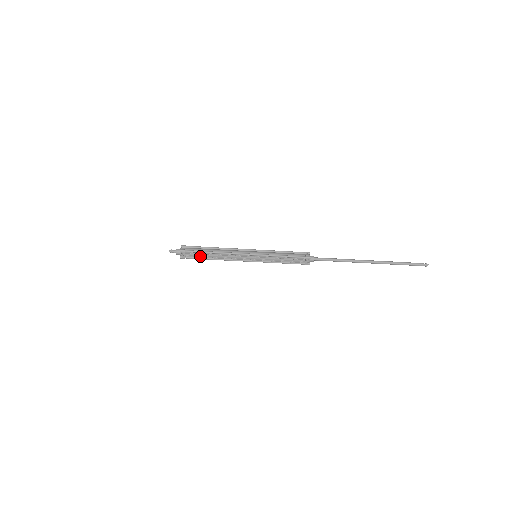
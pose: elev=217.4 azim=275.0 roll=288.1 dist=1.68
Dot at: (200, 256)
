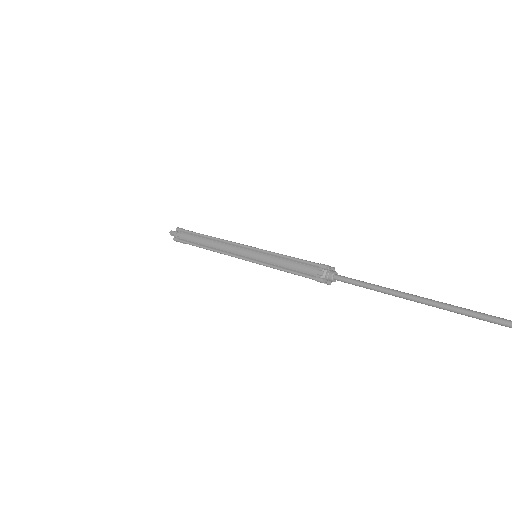
Dot at: occluded
